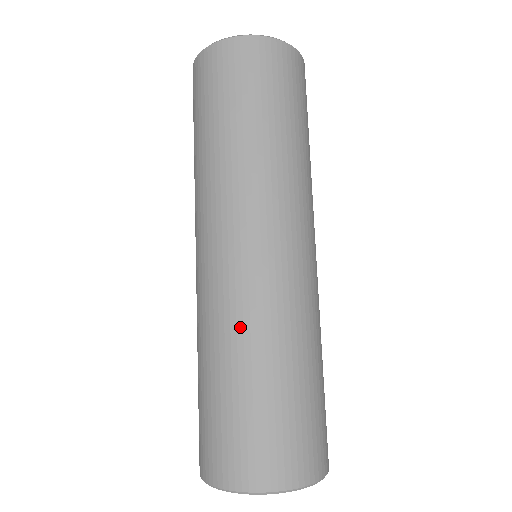
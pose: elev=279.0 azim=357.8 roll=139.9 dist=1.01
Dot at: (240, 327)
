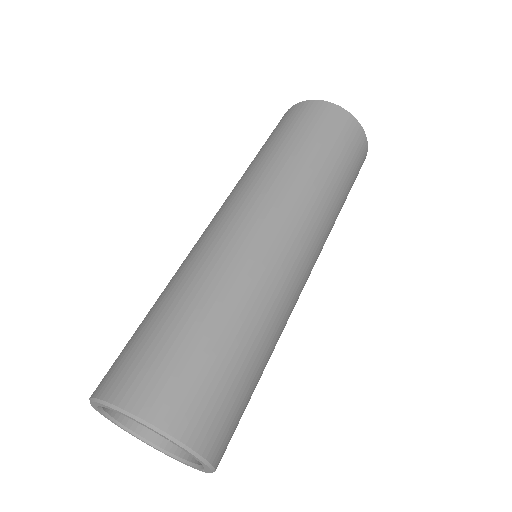
Dot at: (188, 269)
